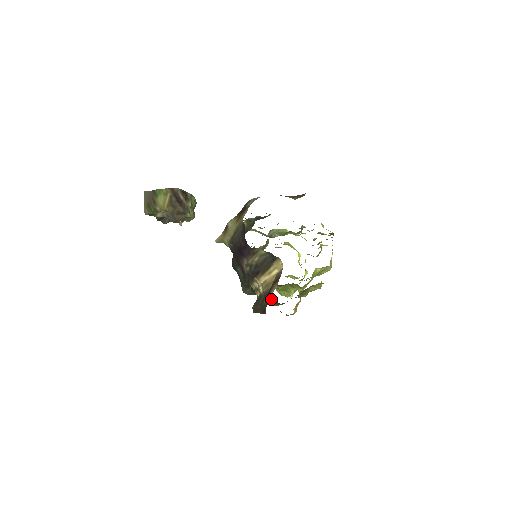
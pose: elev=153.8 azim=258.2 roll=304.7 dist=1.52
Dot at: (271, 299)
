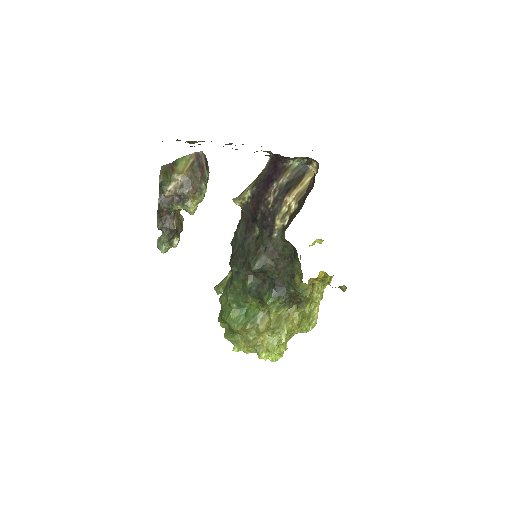
Dot at: (279, 289)
